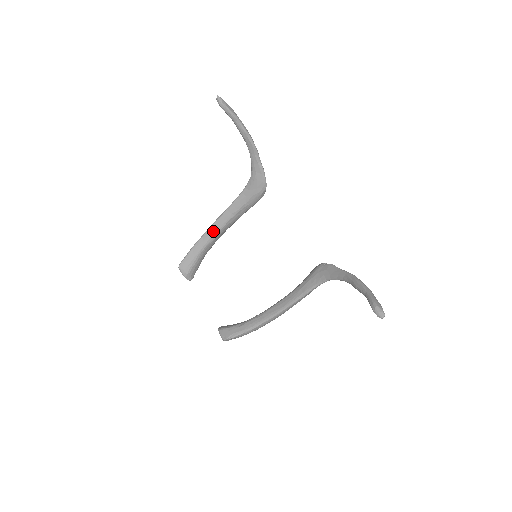
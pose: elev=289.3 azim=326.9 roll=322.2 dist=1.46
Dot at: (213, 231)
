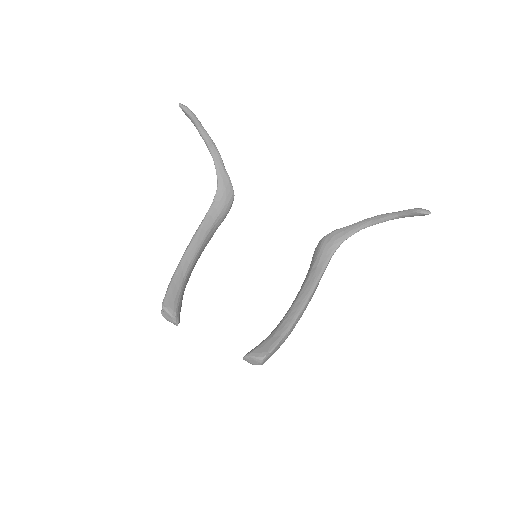
Dot at: (191, 255)
